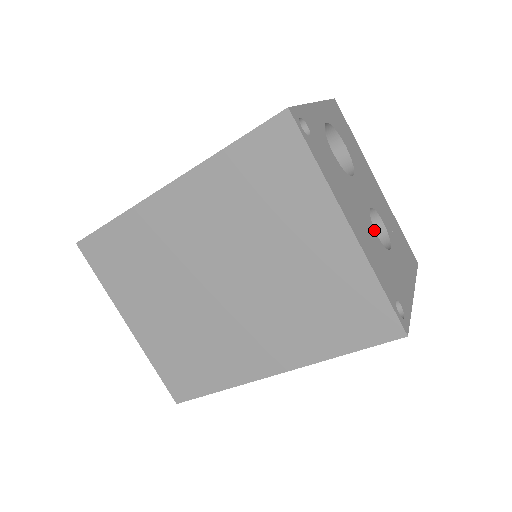
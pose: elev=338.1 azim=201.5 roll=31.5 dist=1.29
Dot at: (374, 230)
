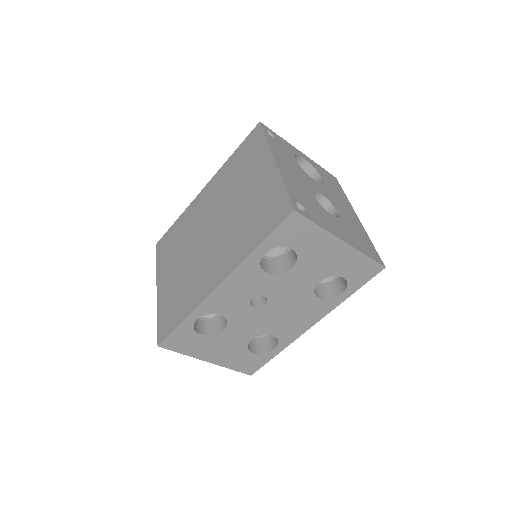
Dot at: (312, 193)
